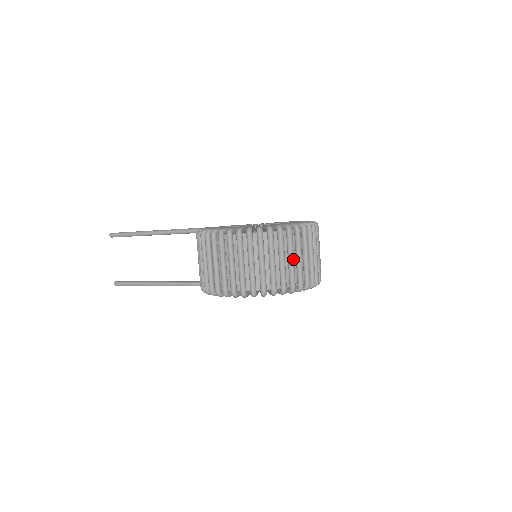
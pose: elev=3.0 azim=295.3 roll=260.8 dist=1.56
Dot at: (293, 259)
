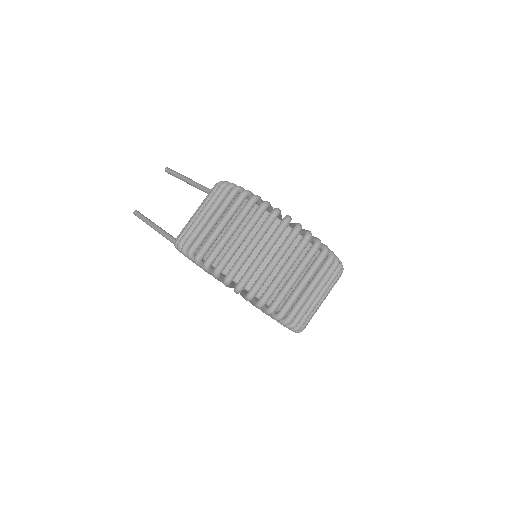
Dot at: (276, 263)
